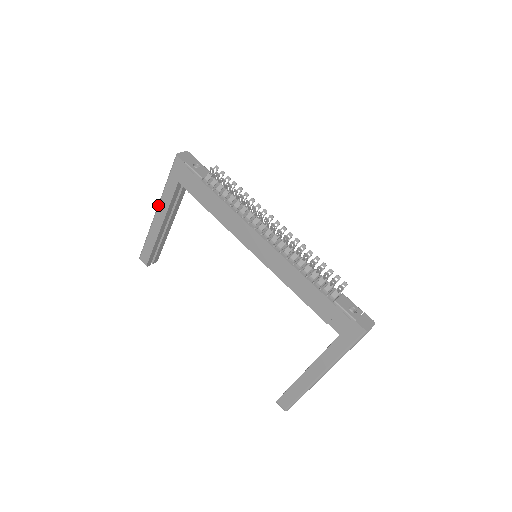
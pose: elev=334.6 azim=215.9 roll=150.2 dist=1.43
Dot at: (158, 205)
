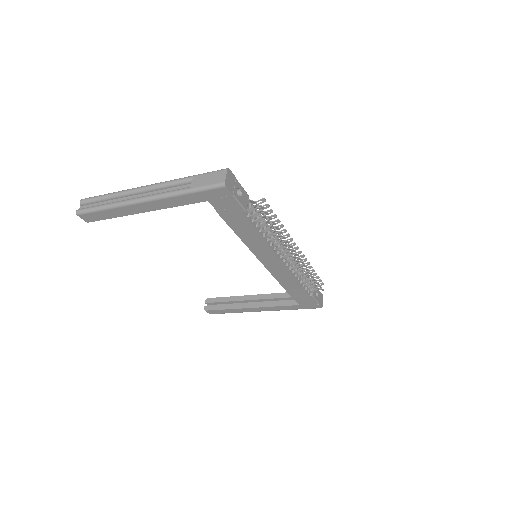
Dot at: (154, 200)
